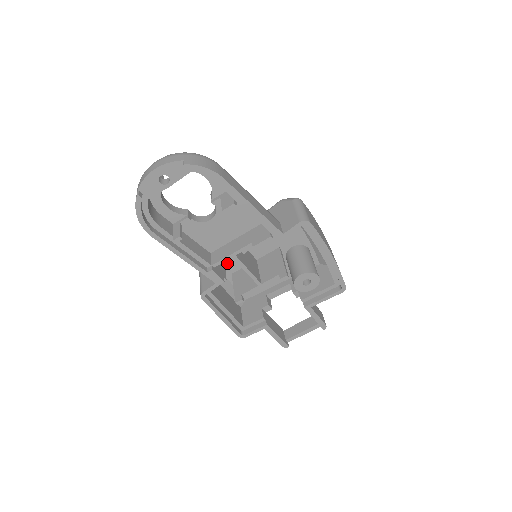
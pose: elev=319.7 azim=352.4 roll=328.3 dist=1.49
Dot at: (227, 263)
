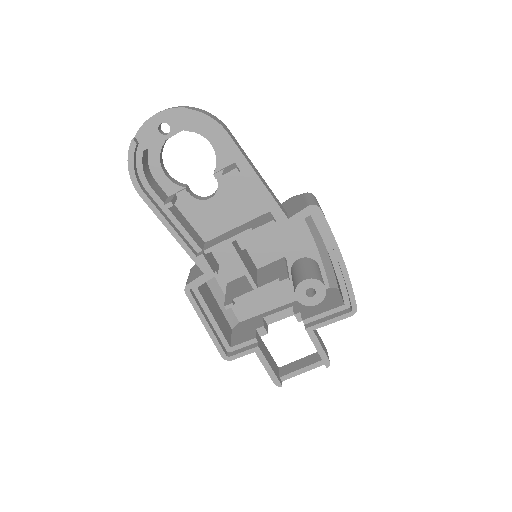
Dot at: (222, 260)
